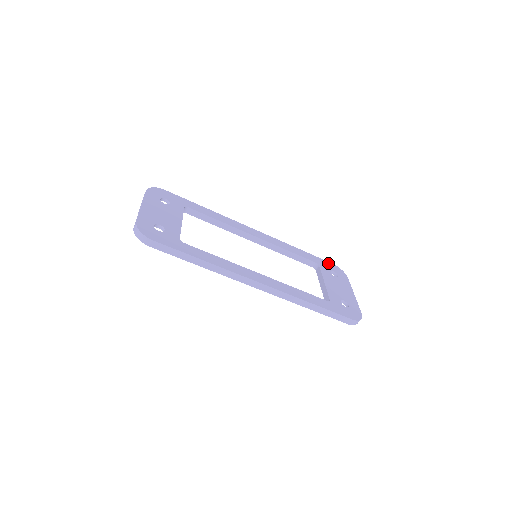
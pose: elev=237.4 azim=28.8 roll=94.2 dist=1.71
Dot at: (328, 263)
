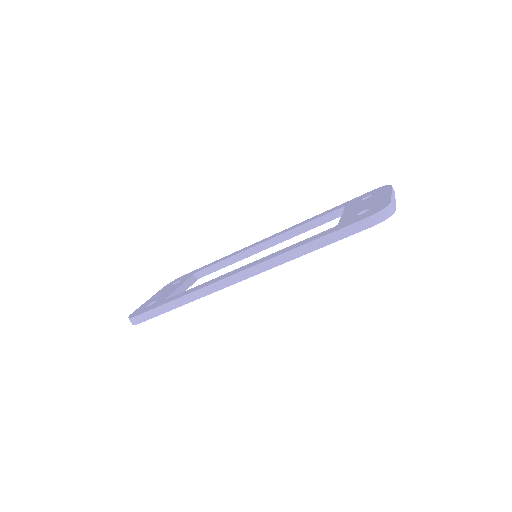
Dot at: (364, 195)
